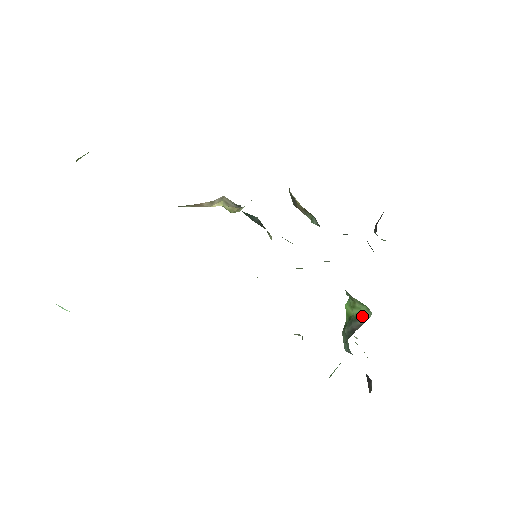
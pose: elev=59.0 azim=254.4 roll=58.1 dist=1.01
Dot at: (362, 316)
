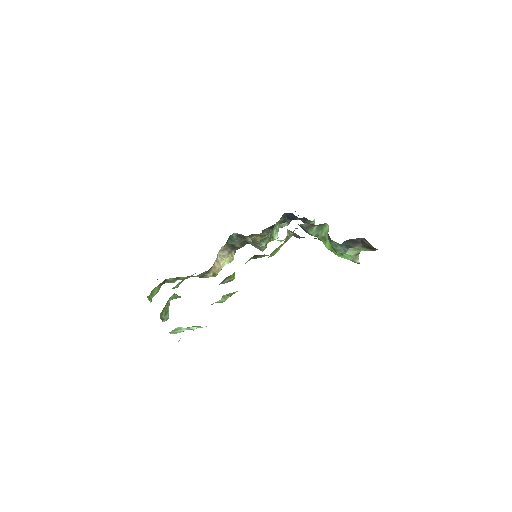
Dot at: occluded
